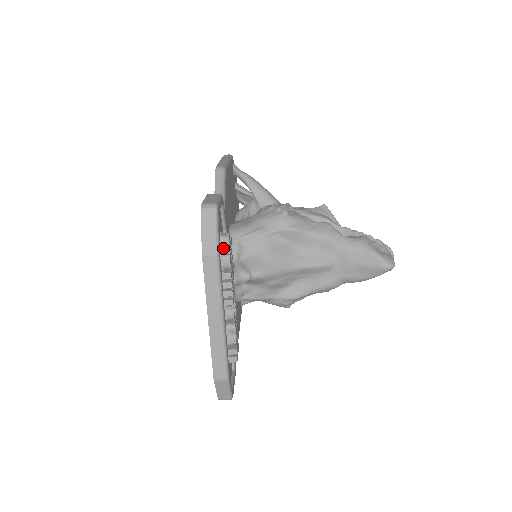
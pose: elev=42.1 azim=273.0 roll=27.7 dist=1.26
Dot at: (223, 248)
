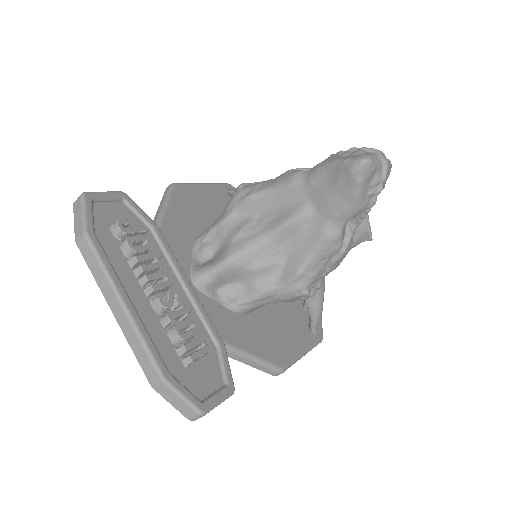
Dot at: (117, 233)
